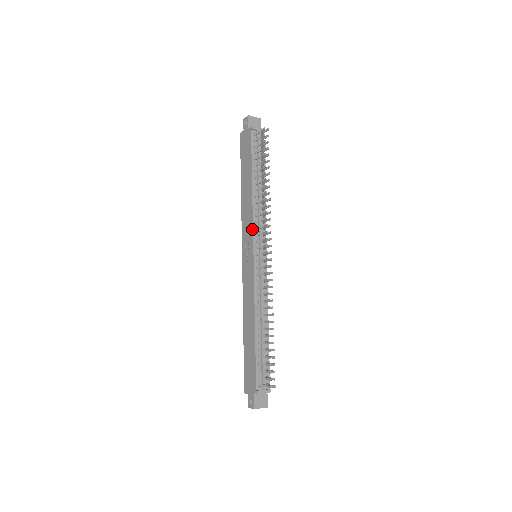
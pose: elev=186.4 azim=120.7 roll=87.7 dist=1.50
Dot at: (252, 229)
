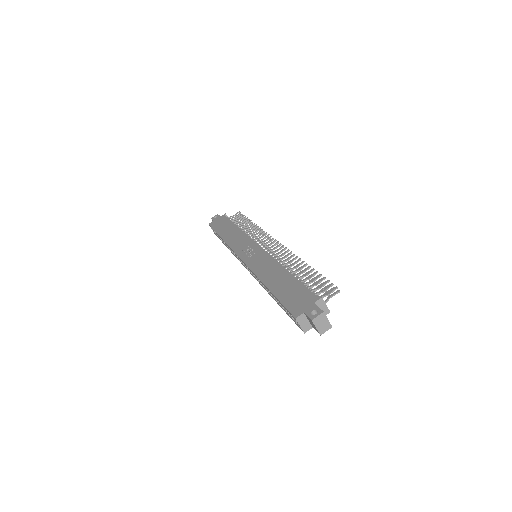
Dot at: (250, 238)
